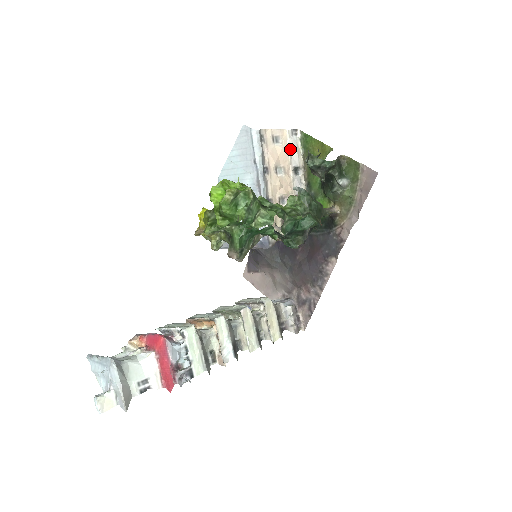
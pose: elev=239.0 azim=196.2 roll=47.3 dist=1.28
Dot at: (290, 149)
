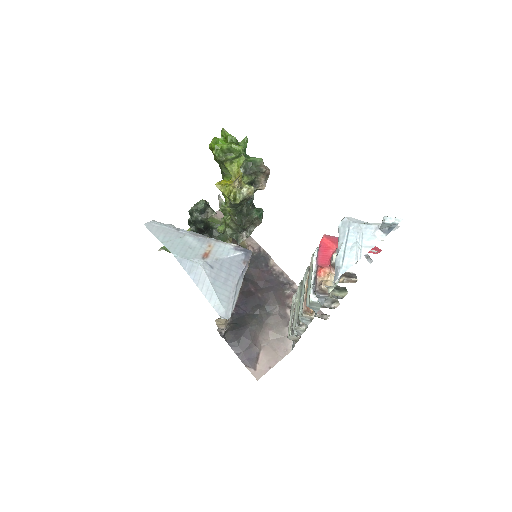
Dot at: occluded
